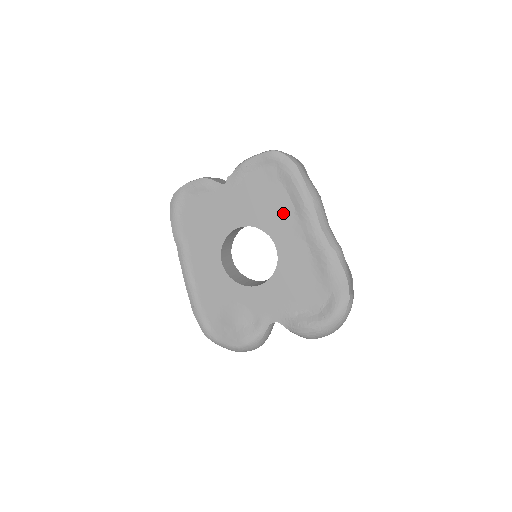
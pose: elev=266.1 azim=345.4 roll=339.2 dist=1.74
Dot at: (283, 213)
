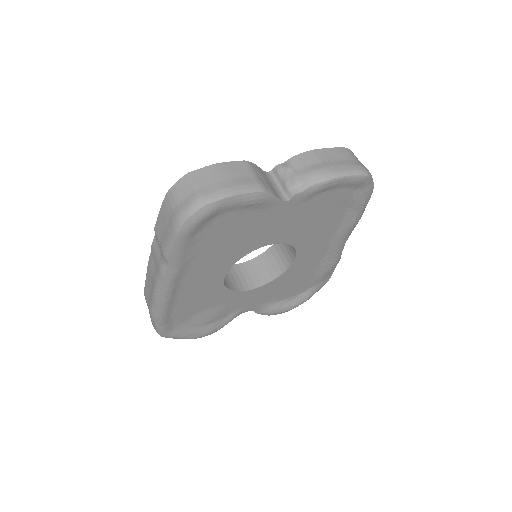
Dot at: (325, 232)
